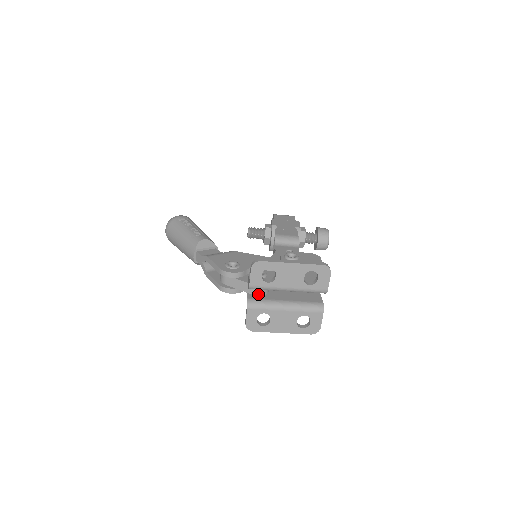
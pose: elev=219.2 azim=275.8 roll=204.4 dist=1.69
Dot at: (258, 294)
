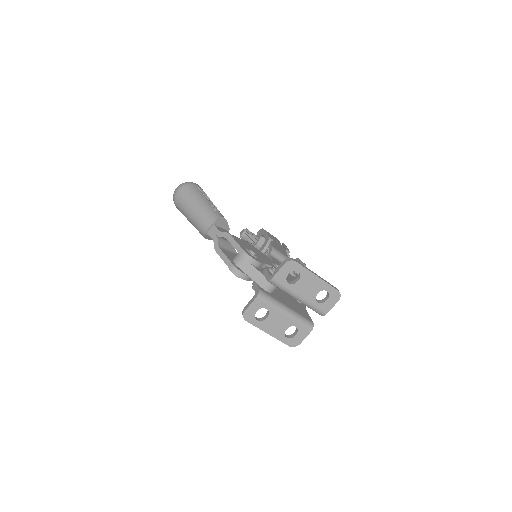
Dot at: (267, 289)
